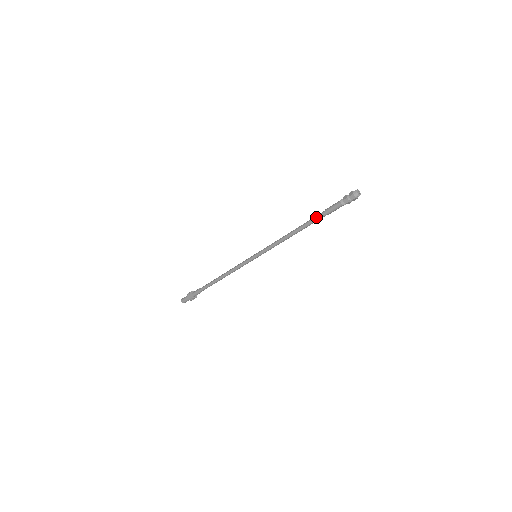
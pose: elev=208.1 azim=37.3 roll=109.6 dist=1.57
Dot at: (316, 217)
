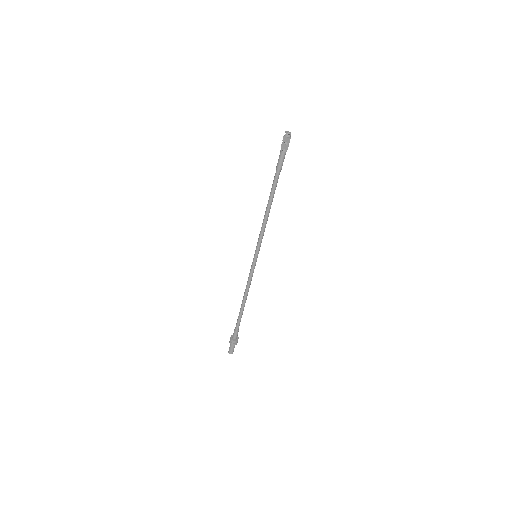
Dot at: (274, 179)
